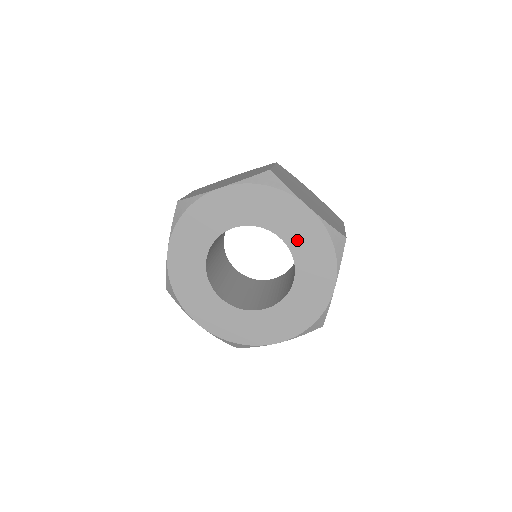
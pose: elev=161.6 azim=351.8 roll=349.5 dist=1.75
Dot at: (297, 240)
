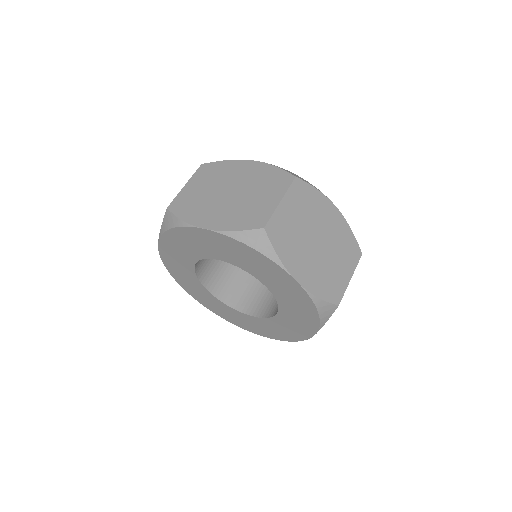
Dot at: (282, 295)
